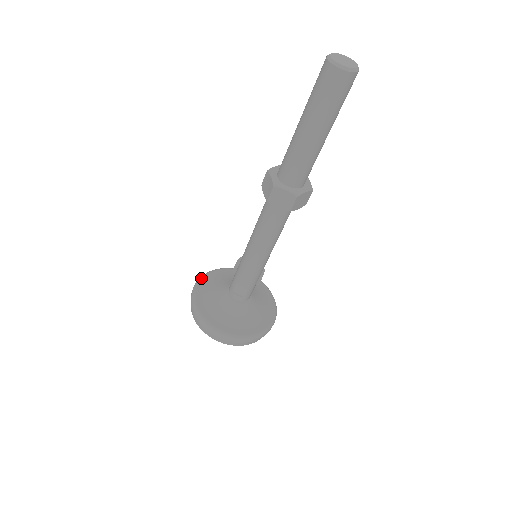
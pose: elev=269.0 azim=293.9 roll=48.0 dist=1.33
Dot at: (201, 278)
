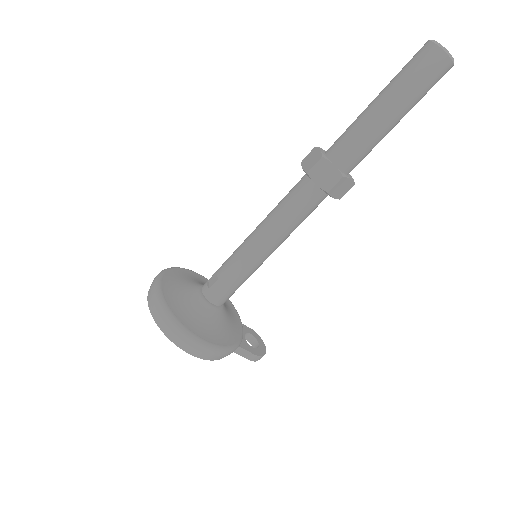
Dot at: occluded
